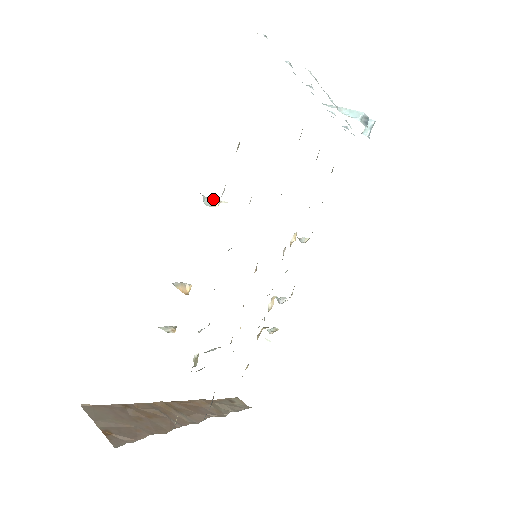
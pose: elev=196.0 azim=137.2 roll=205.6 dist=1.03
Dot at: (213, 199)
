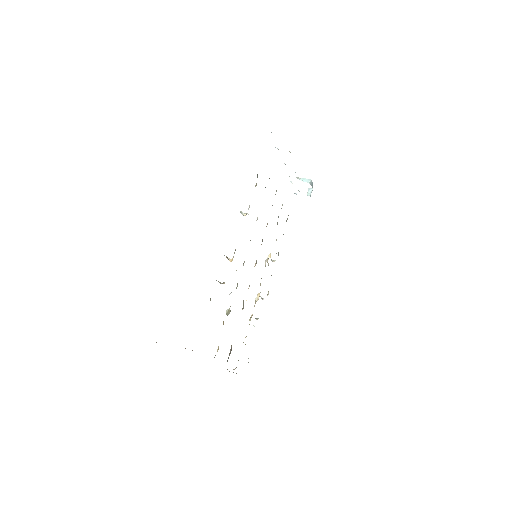
Dot at: (242, 212)
